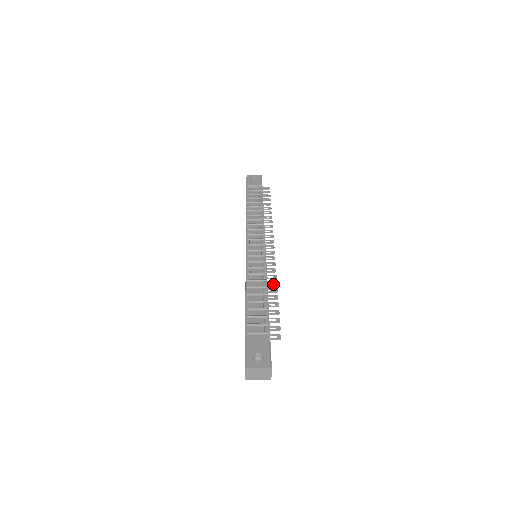
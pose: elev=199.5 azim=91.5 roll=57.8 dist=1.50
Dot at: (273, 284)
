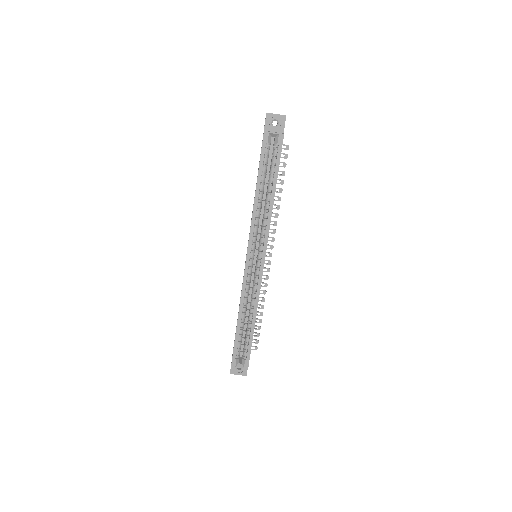
Dot at: (276, 205)
